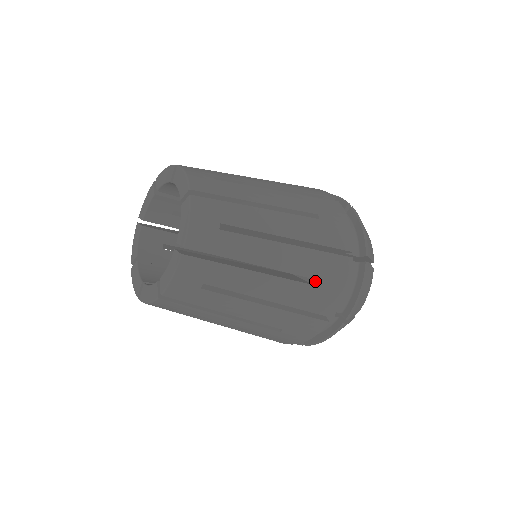
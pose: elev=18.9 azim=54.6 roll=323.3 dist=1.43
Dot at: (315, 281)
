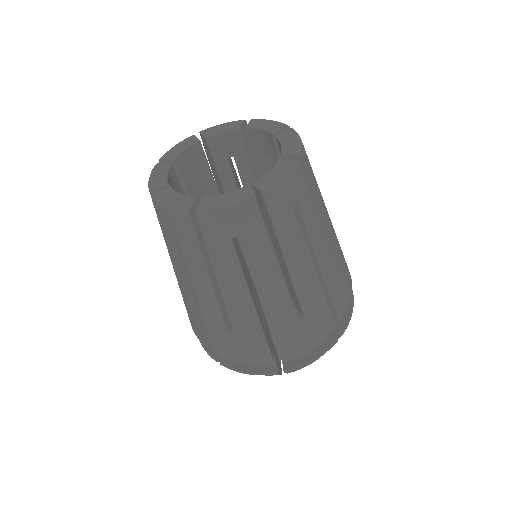
Dot at: (303, 319)
